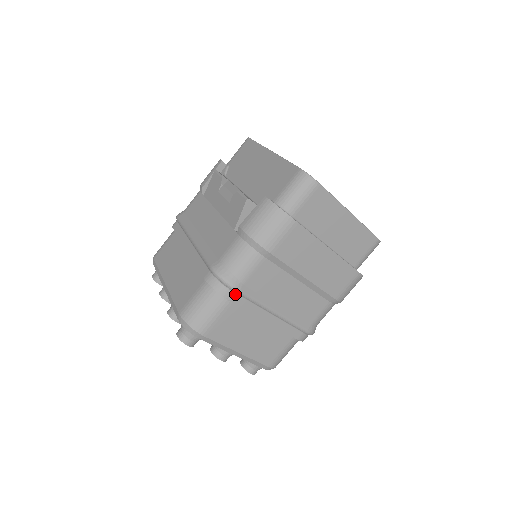
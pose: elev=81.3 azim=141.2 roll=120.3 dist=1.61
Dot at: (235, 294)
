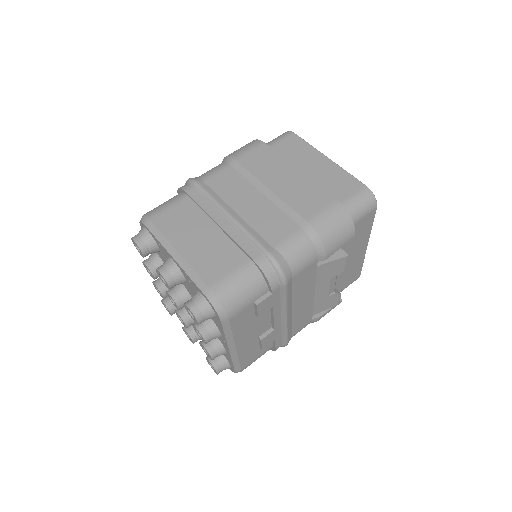
Dot at: (193, 188)
